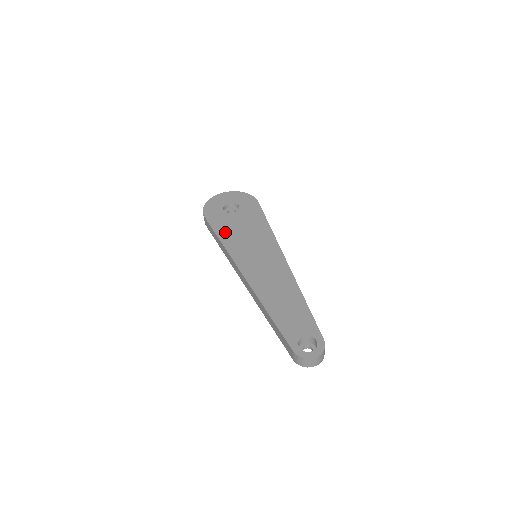
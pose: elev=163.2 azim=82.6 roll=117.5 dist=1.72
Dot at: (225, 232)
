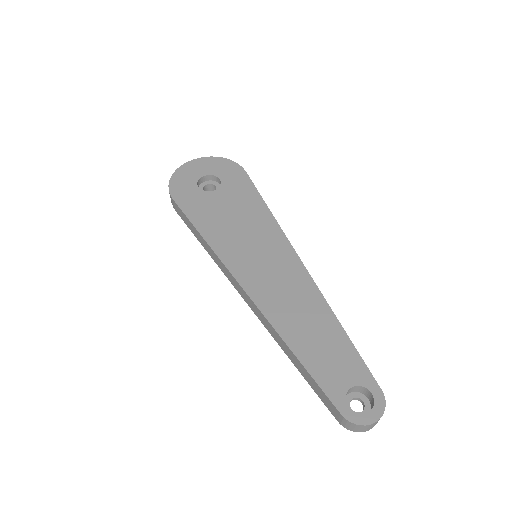
Dot at: (207, 222)
